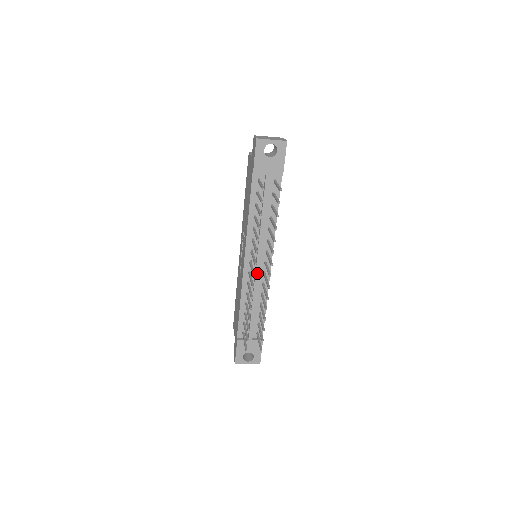
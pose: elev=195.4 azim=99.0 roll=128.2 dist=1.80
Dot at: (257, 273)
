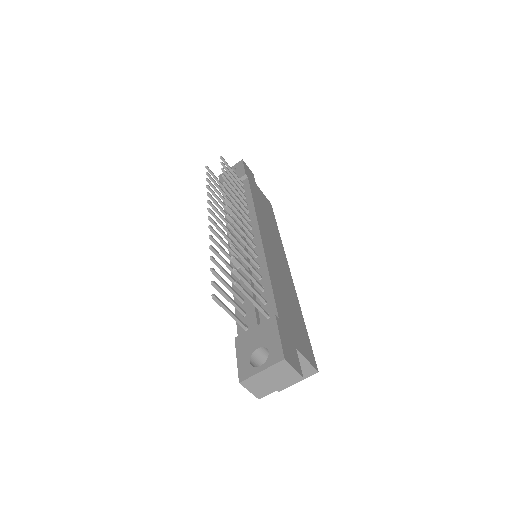
Dot at: occluded
